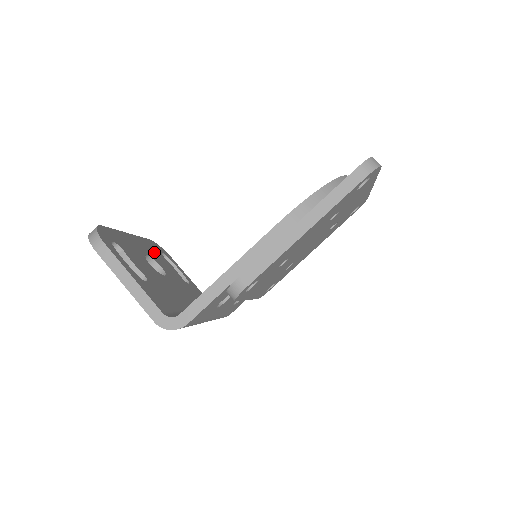
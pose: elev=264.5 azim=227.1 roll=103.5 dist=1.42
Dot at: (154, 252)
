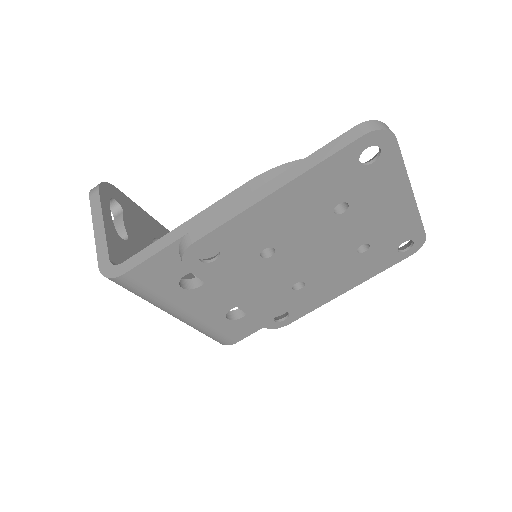
Dot at: occluded
